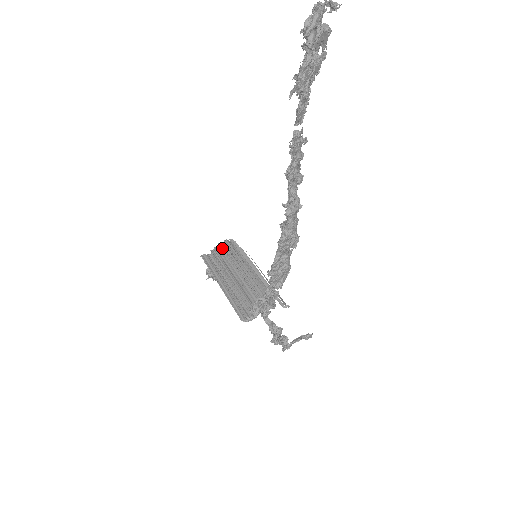
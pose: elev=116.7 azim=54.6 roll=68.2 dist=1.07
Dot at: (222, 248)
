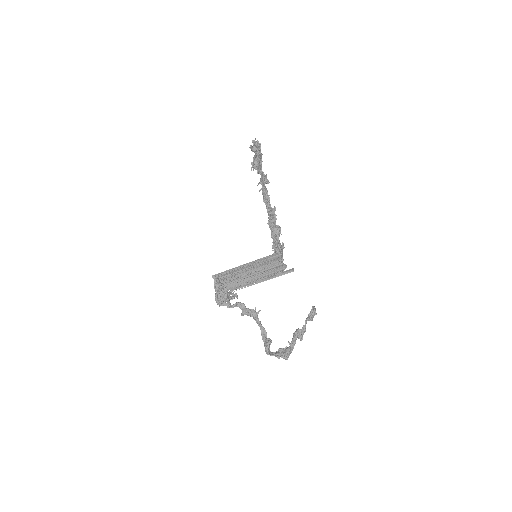
Dot at: (221, 284)
